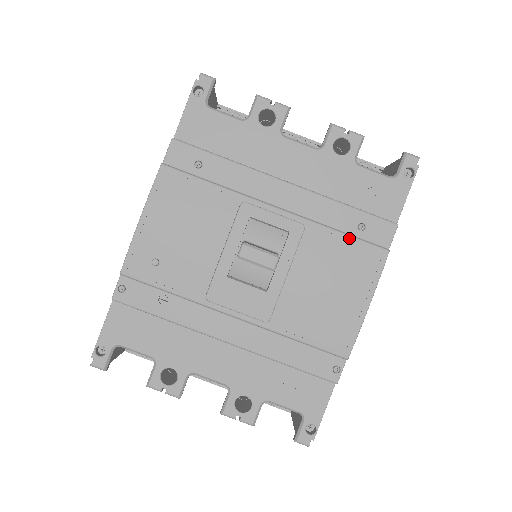
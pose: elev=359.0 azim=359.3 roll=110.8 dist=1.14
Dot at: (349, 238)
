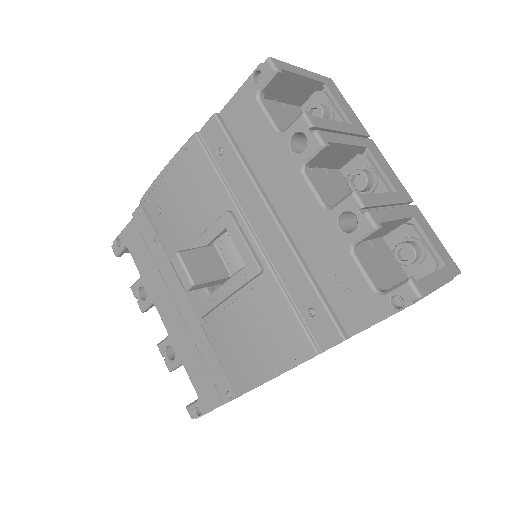
Dot at: (292, 312)
